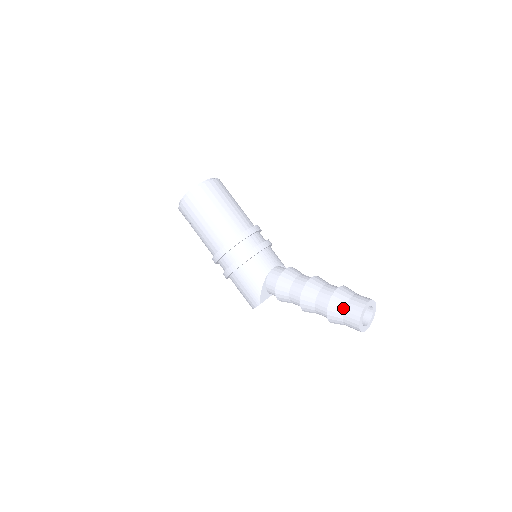
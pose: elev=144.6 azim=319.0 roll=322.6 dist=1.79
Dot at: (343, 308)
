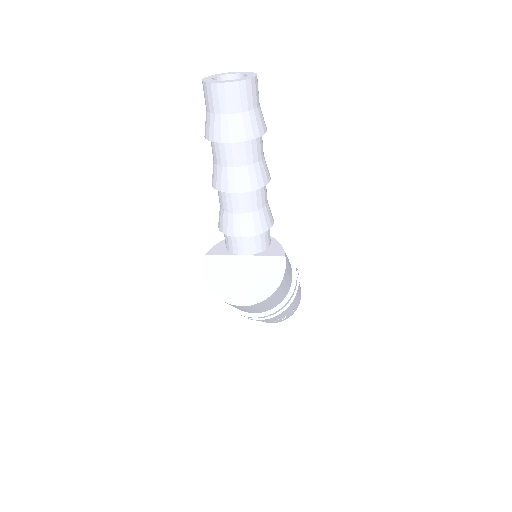
Dot at: occluded
